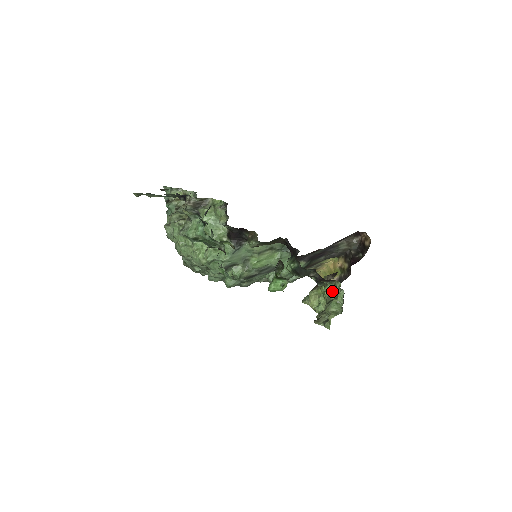
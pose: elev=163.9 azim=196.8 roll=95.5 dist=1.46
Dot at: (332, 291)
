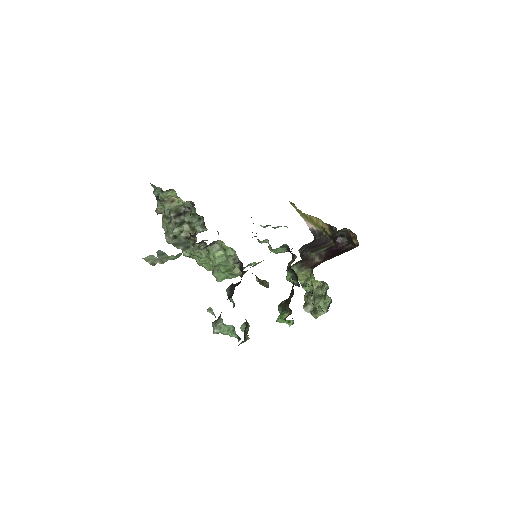
Dot at: (320, 284)
